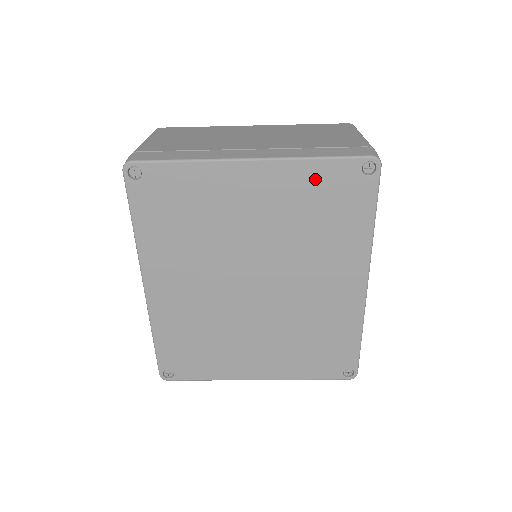
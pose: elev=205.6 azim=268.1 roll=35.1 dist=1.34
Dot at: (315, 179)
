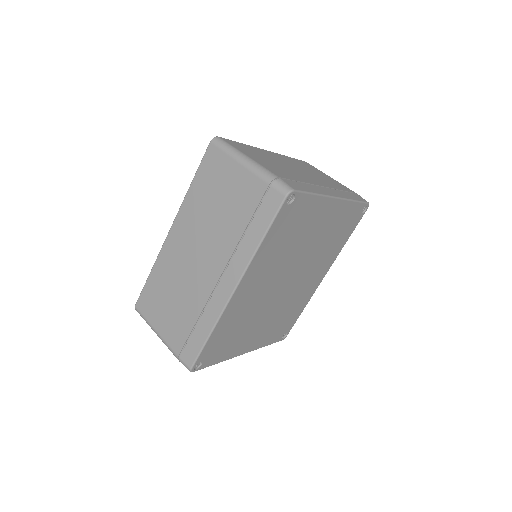
Dot at: (348, 213)
